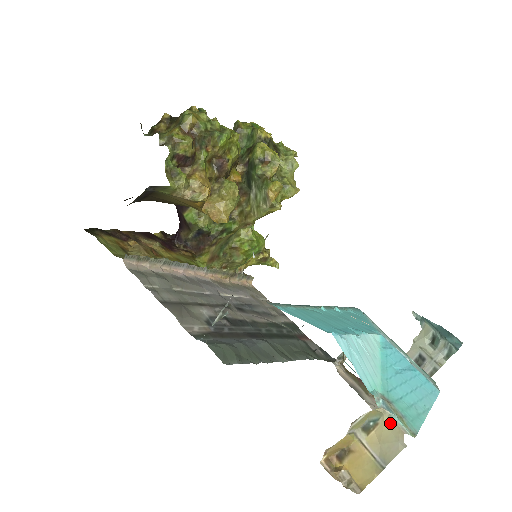
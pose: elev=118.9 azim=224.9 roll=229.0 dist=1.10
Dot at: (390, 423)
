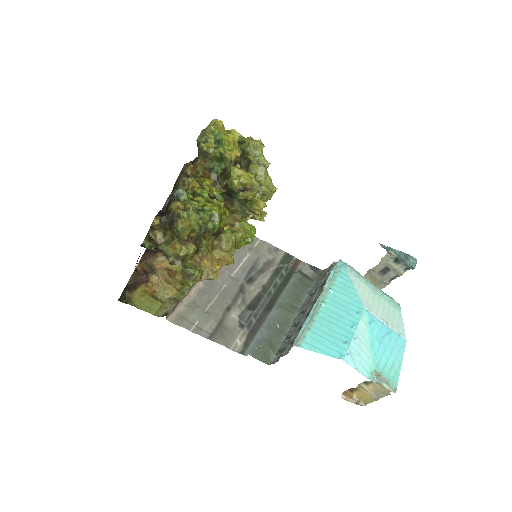
Dot at: (381, 386)
